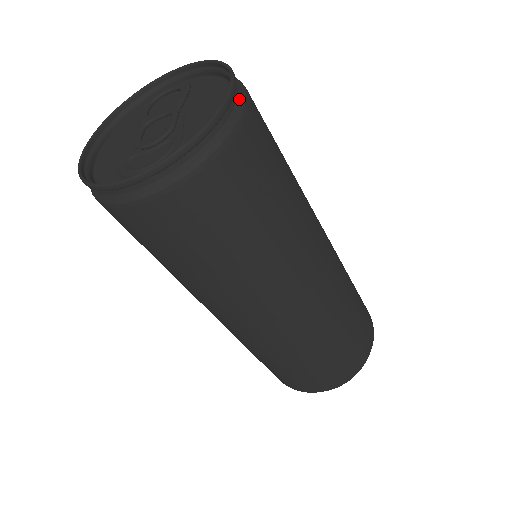
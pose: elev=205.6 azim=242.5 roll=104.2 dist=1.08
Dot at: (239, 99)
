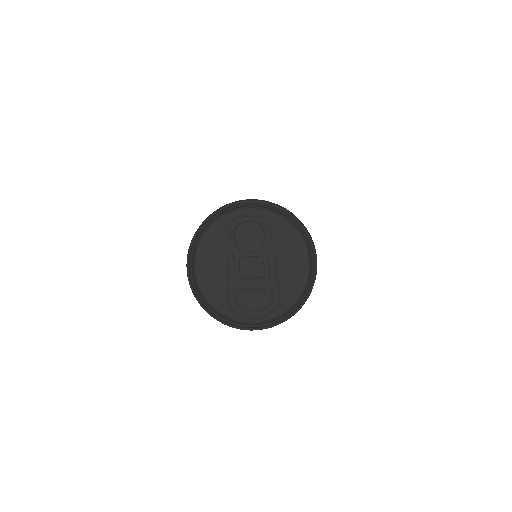
Dot at: occluded
